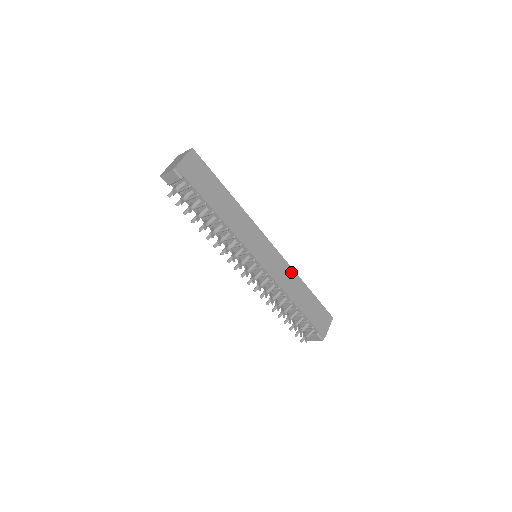
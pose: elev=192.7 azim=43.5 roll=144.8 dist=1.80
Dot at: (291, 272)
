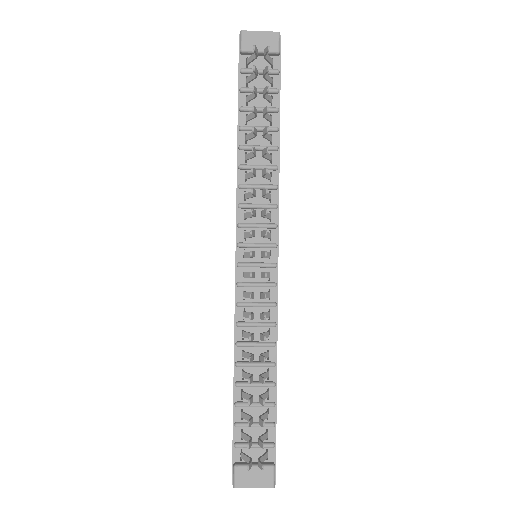
Dot at: occluded
